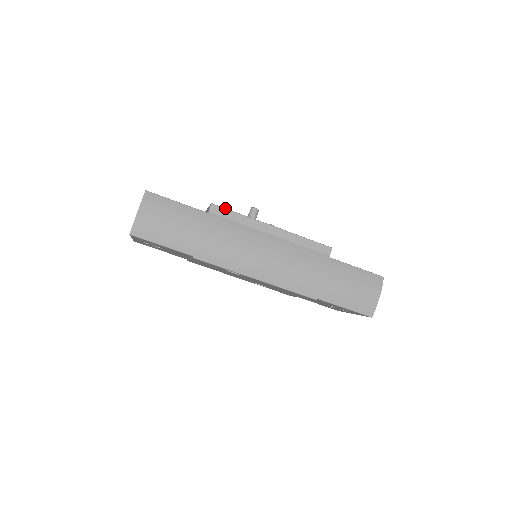
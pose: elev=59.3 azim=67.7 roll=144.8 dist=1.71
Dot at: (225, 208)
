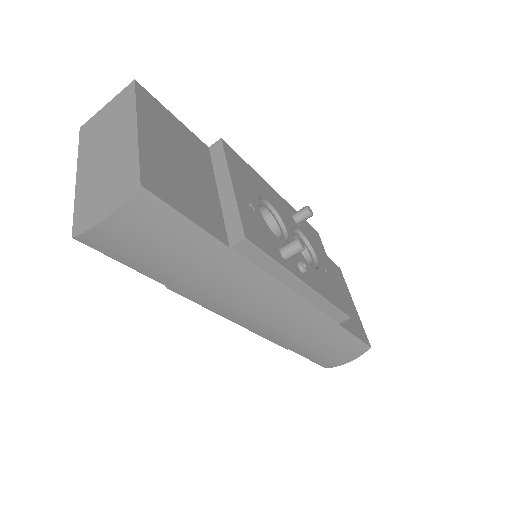
Dot at: (260, 249)
